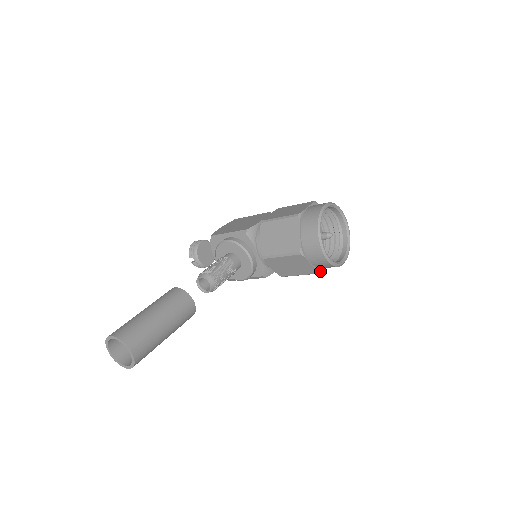
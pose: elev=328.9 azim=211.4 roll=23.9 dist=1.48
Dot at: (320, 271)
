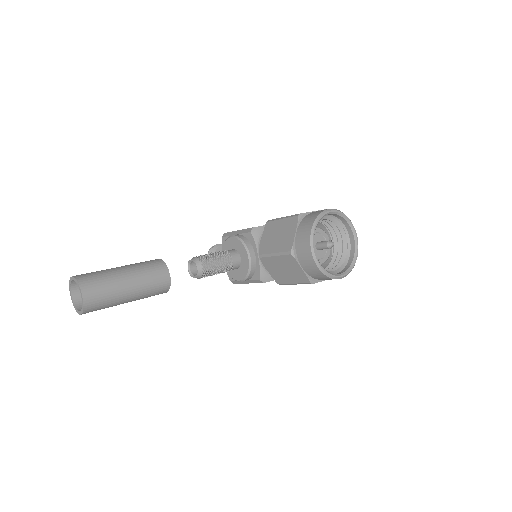
Dot at: (314, 281)
